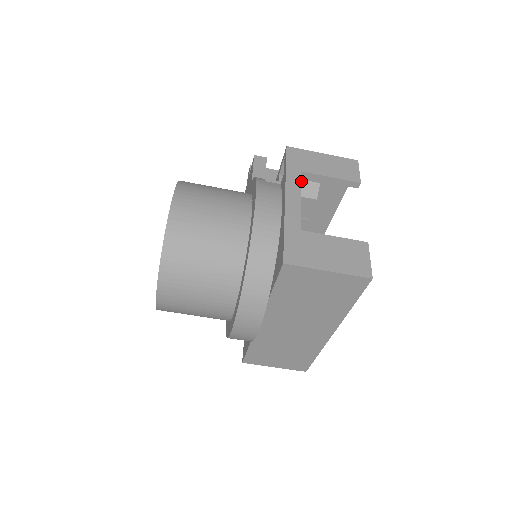
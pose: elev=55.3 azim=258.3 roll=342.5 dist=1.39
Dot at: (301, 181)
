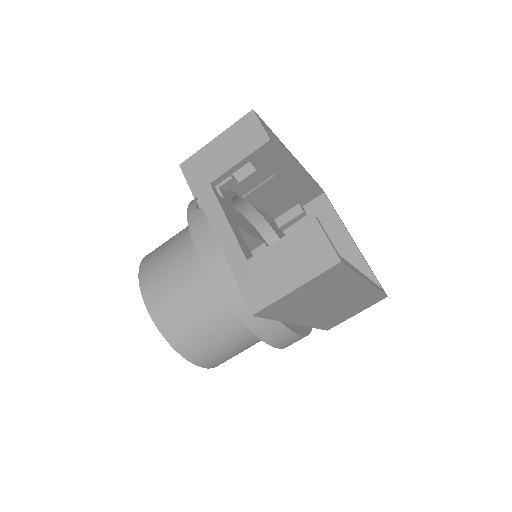
Dot at: occluded
